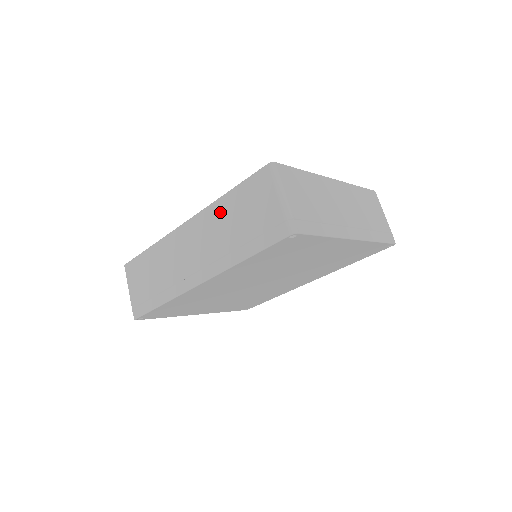
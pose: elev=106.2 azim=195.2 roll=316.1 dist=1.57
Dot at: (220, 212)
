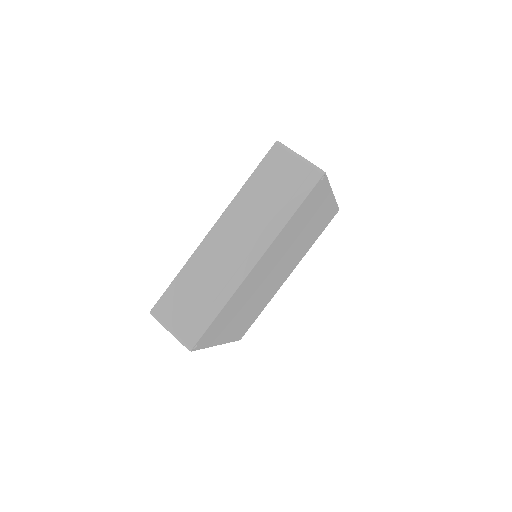
Dot at: (247, 198)
